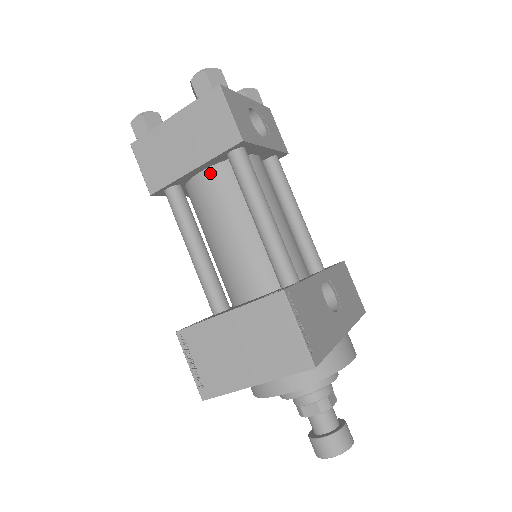
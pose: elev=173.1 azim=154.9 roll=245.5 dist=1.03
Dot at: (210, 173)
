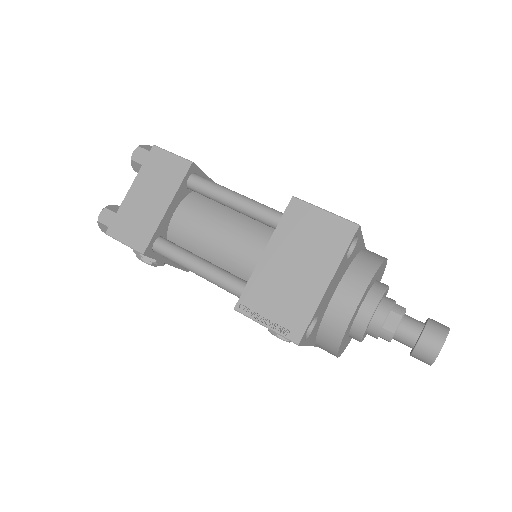
Dot at: (181, 208)
